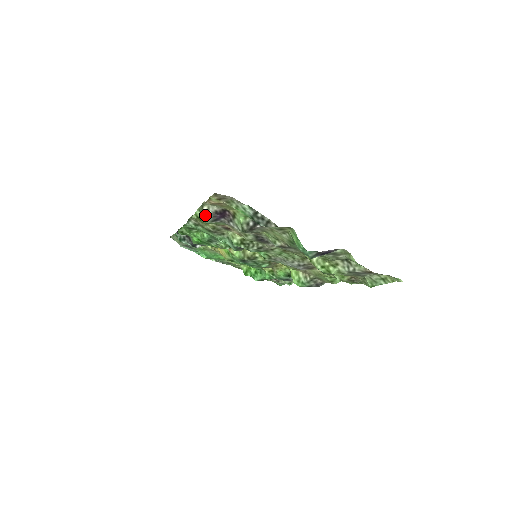
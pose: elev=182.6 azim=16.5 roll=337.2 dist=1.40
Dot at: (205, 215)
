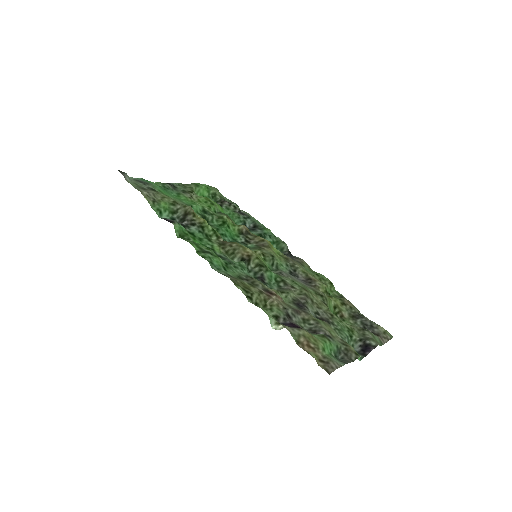
Dot at: (279, 329)
